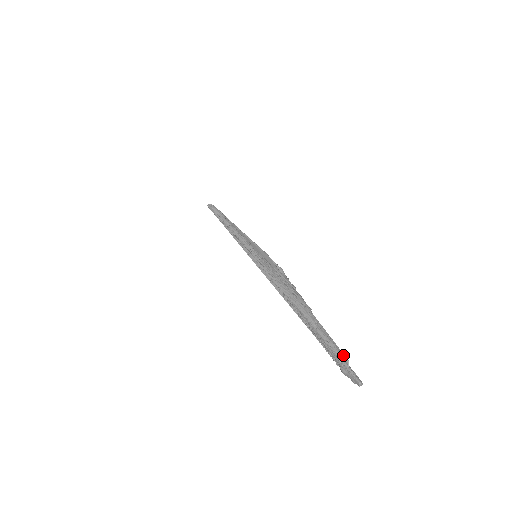
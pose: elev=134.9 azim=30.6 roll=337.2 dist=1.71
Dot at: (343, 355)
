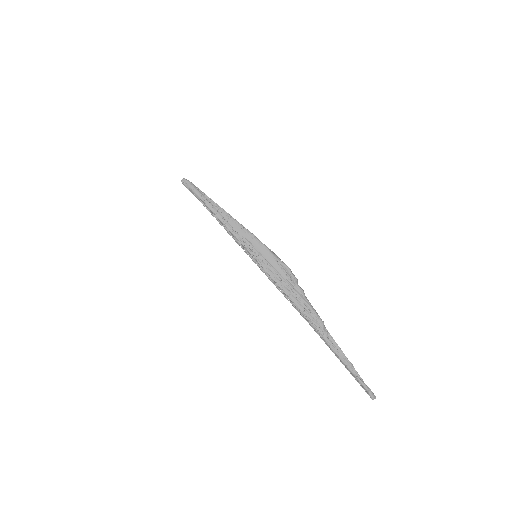
Dot at: (357, 375)
